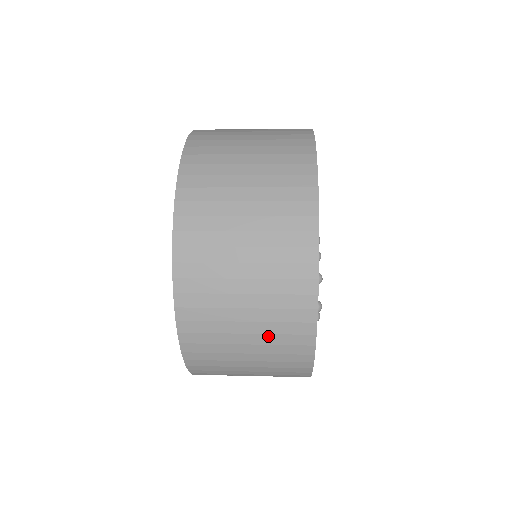
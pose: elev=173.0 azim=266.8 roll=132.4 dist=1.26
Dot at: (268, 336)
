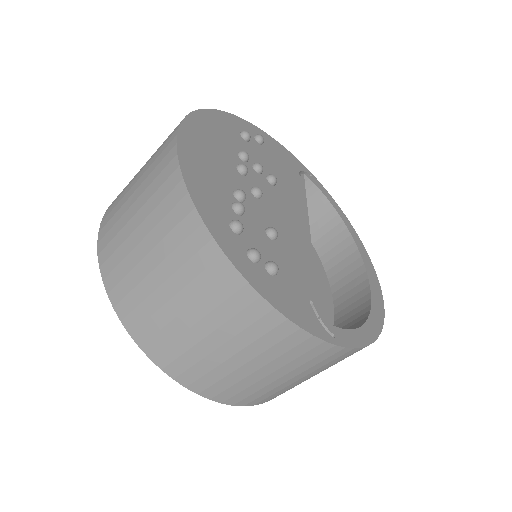
Dot at: (213, 314)
